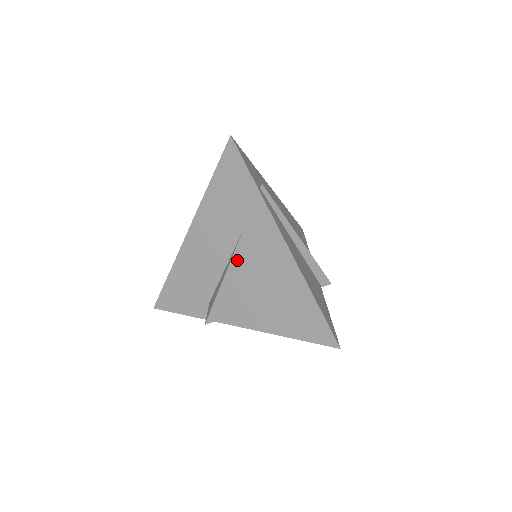
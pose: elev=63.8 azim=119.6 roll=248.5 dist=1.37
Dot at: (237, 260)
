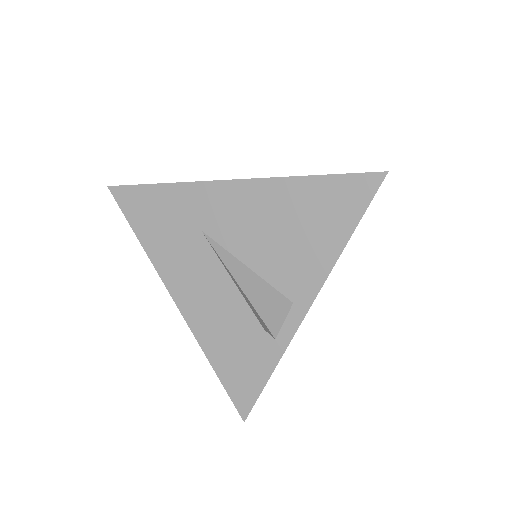
Dot at: (227, 255)
